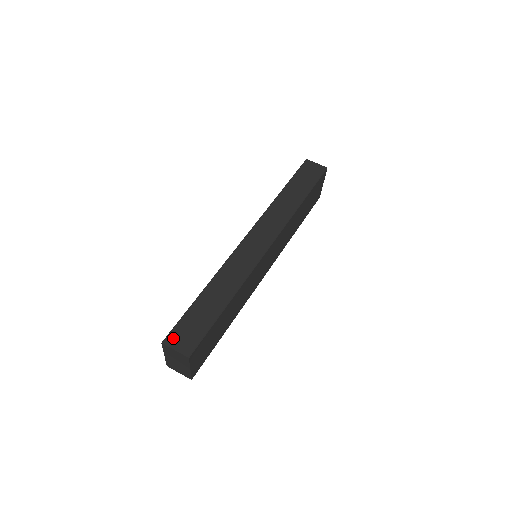
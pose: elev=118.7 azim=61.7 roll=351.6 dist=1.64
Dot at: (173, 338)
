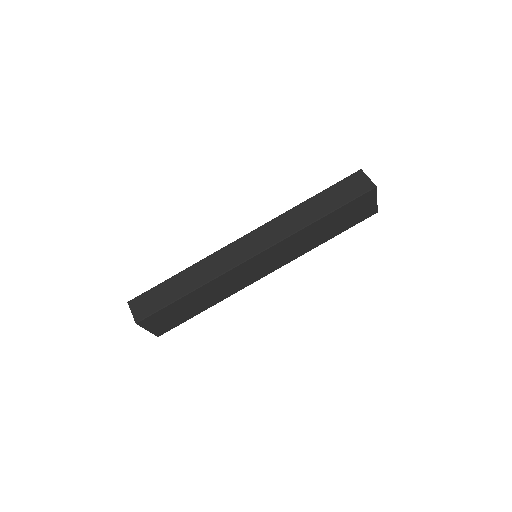
Dot at: (136, 302)
